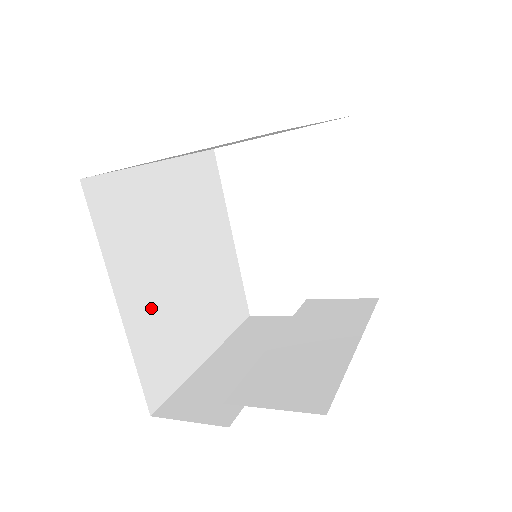
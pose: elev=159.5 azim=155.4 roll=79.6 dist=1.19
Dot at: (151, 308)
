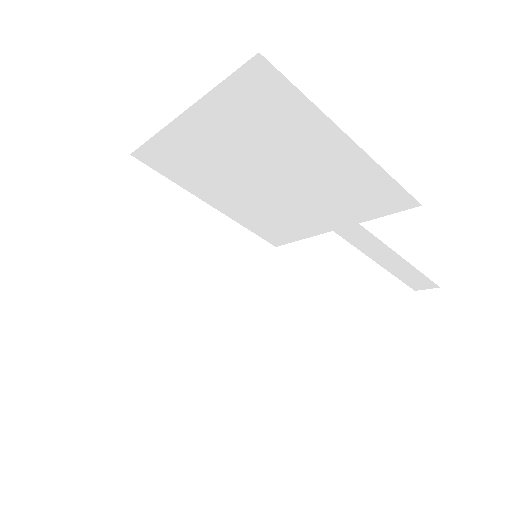
Dot at: occluded
